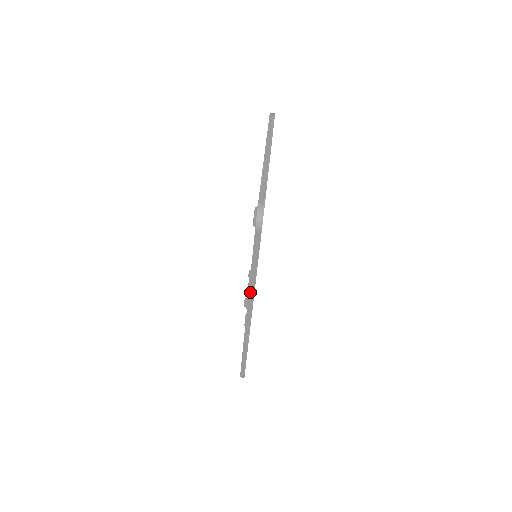
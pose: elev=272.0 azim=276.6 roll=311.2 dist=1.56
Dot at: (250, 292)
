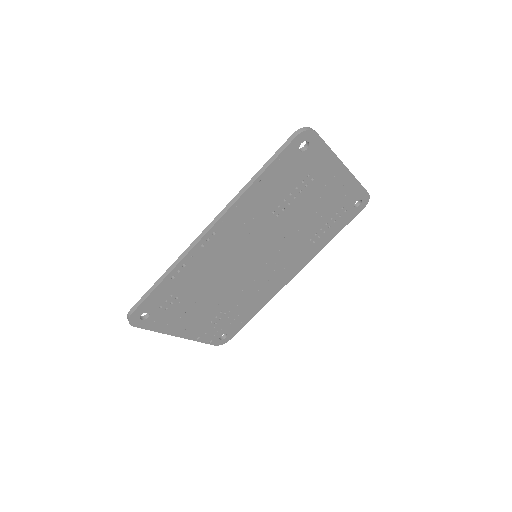
Dot at: (236, 197)
